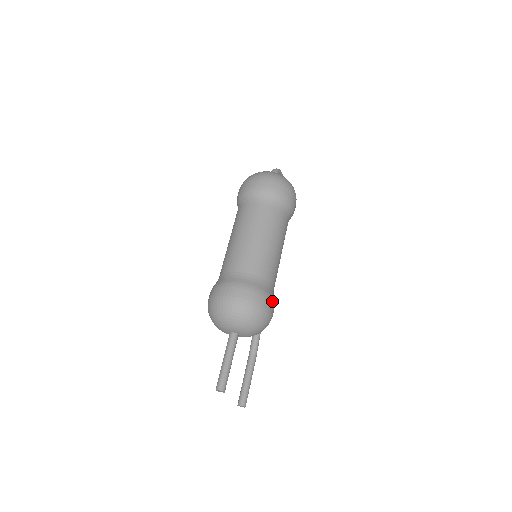
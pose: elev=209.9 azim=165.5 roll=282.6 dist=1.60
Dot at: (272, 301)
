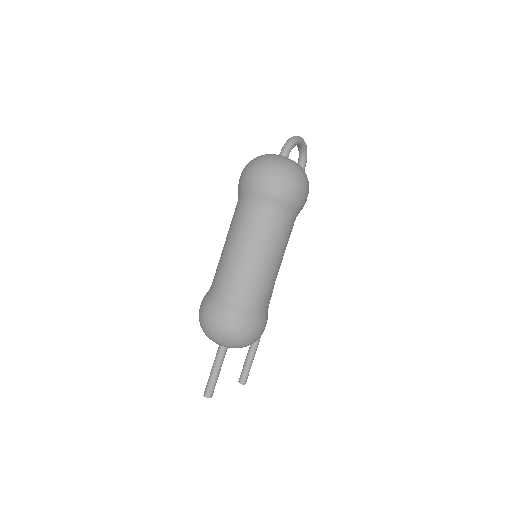
Dot at: (261, 322)
